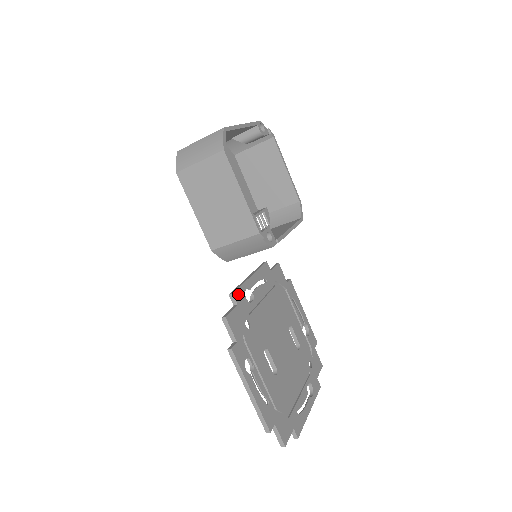
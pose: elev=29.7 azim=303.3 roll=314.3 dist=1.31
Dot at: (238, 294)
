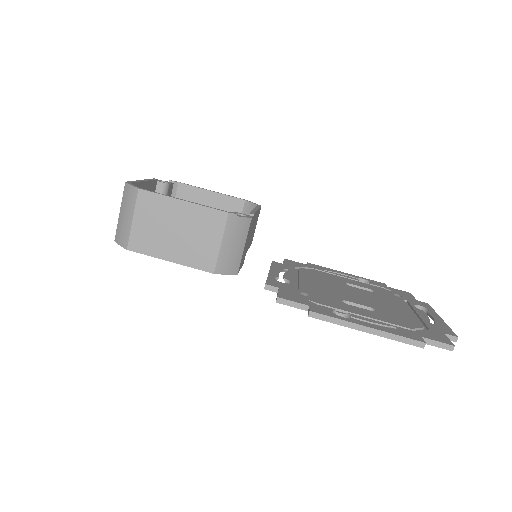
Dot at: (271, 283)
